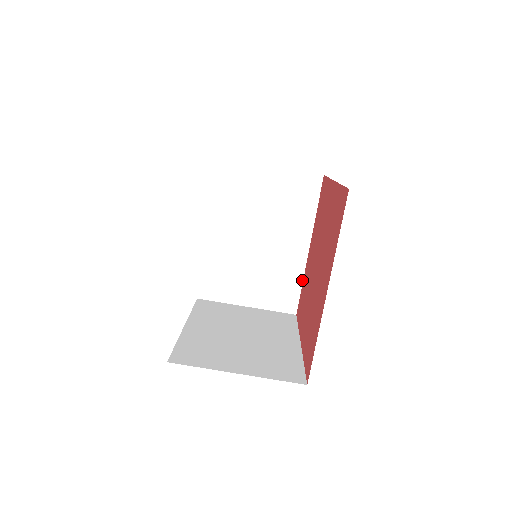
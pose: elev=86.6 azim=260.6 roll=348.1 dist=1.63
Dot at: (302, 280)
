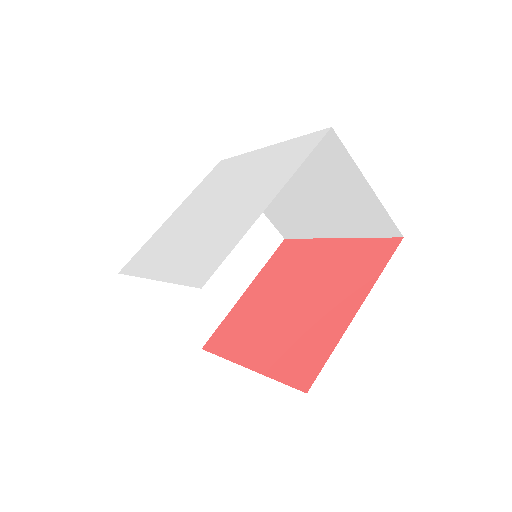
Dot at: (309, 238)
